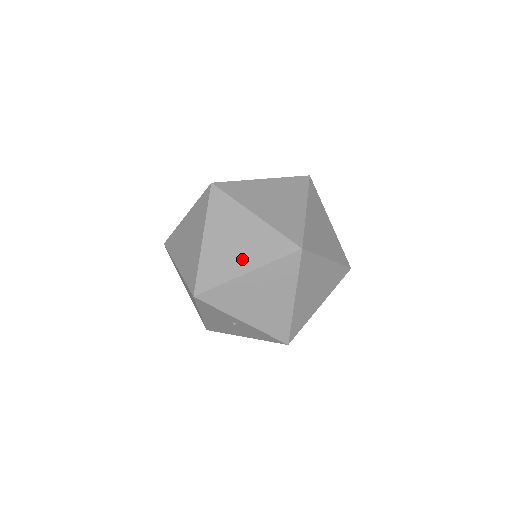
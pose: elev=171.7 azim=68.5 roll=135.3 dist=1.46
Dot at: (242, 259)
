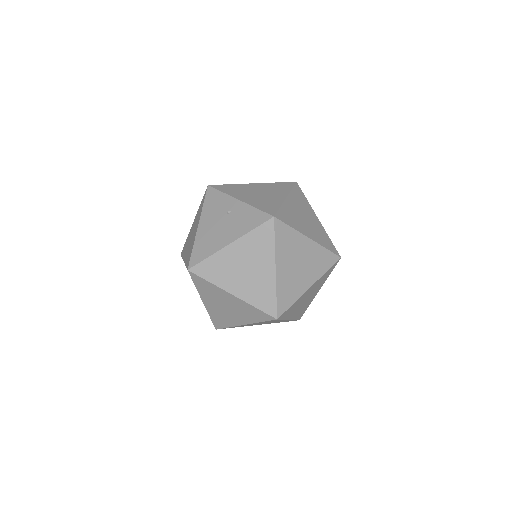
Dot at: occluded
